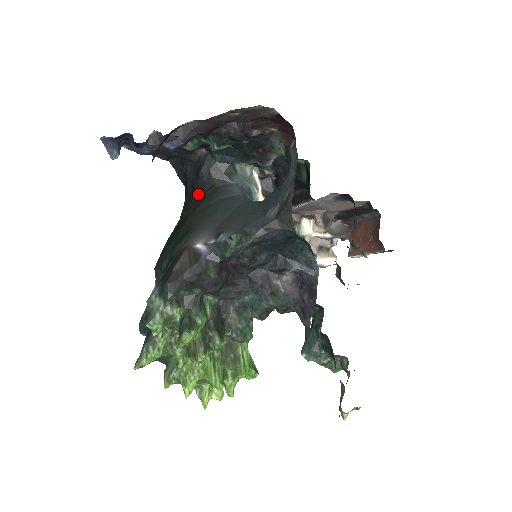
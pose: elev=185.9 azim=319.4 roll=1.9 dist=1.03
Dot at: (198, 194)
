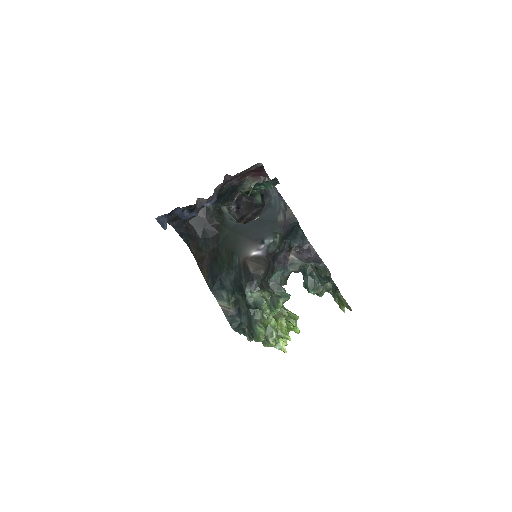
Dot at: (212, 234)
